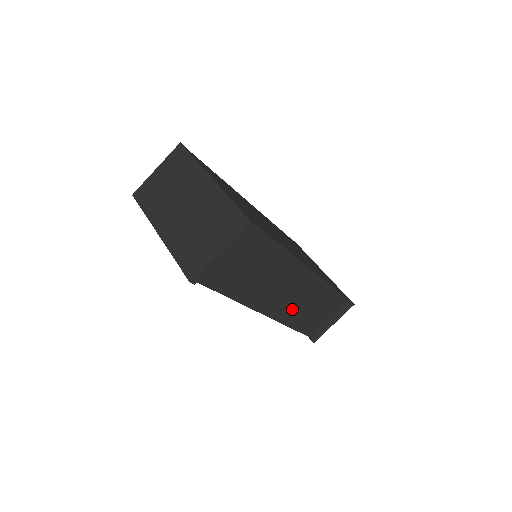
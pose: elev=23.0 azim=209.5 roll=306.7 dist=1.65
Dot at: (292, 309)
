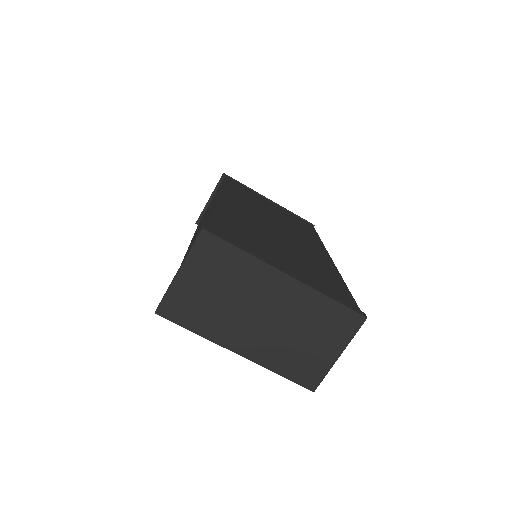
Dot at: occluded
